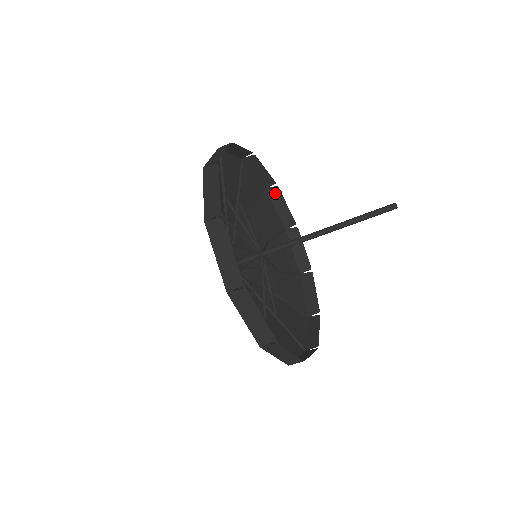
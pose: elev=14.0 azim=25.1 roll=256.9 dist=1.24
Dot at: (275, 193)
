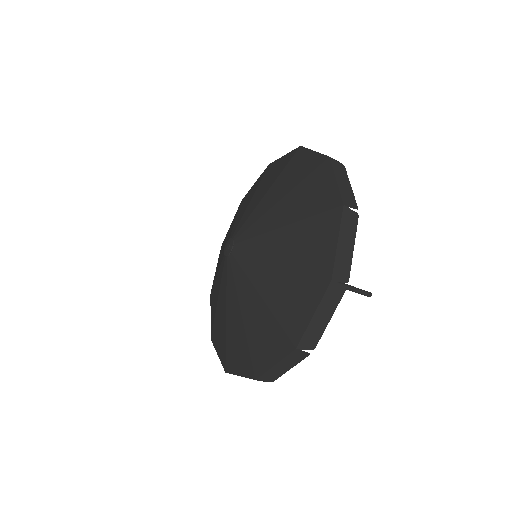
Dot at: occluded
